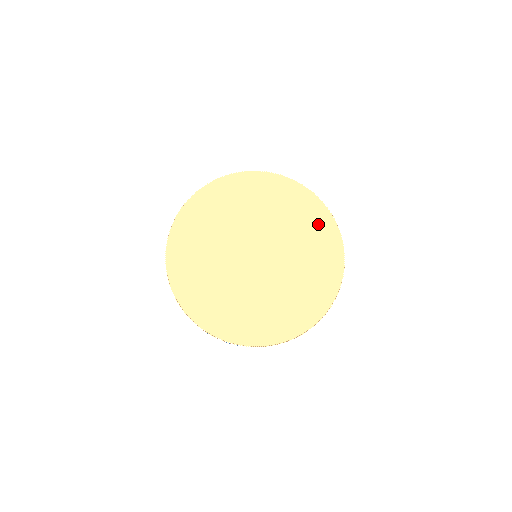
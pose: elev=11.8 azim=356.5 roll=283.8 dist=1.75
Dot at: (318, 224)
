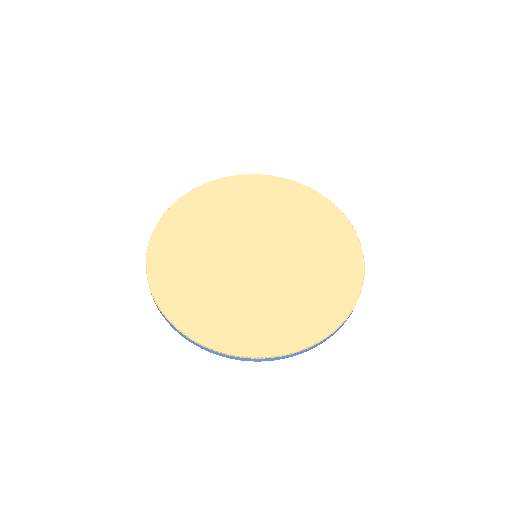
Dot at: (340, 279)
